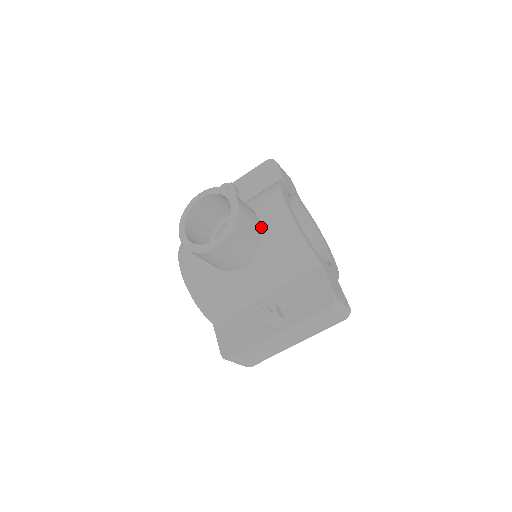
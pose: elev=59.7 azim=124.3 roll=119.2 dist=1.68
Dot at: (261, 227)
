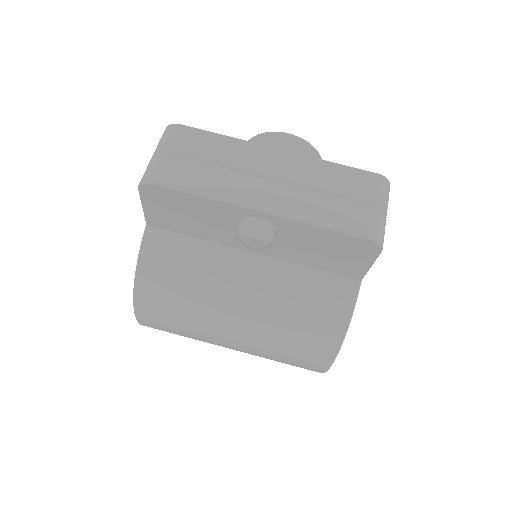
Dot at: occluded
